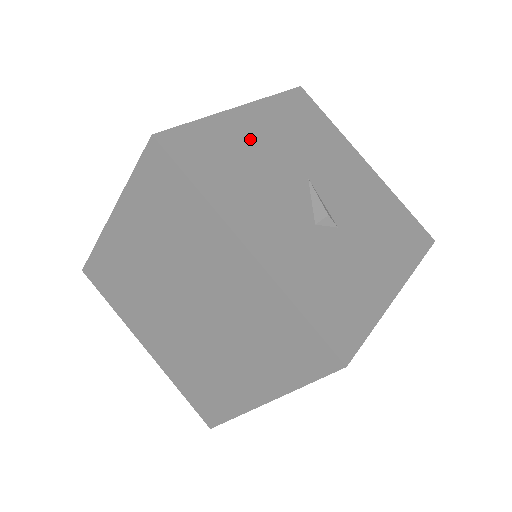
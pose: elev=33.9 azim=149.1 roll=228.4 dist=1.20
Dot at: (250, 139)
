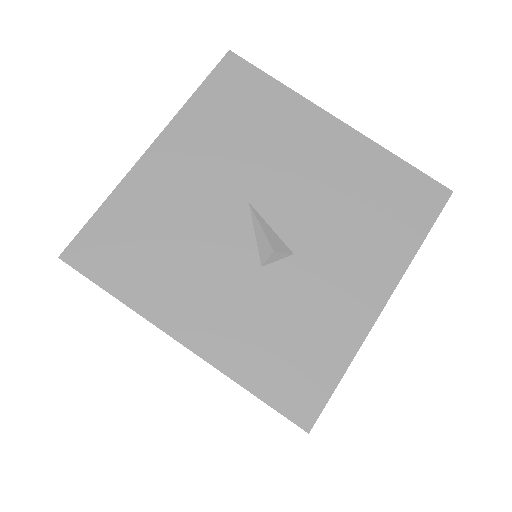
Dot at: (167, 190)
